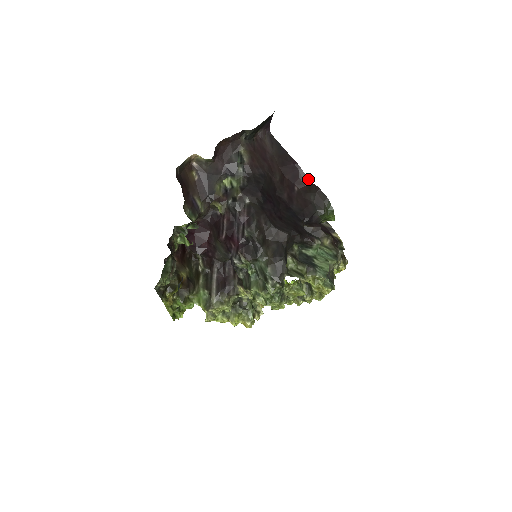
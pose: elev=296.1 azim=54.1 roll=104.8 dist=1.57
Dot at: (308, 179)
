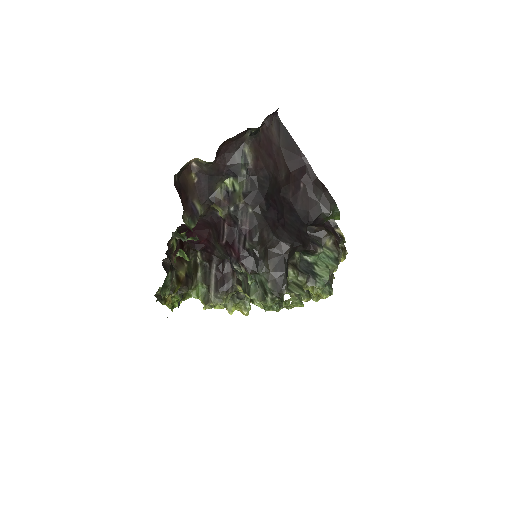
Dot at: (315, 175)
